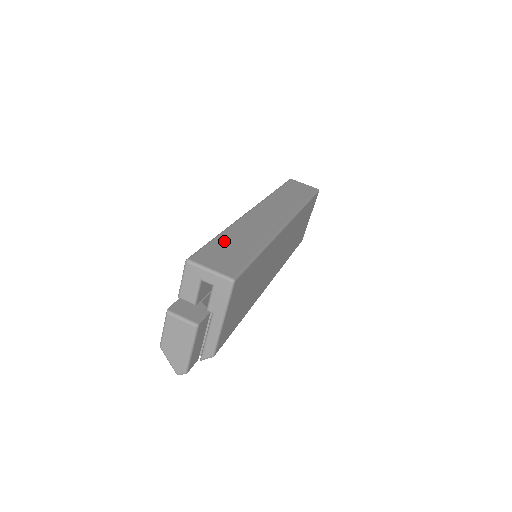
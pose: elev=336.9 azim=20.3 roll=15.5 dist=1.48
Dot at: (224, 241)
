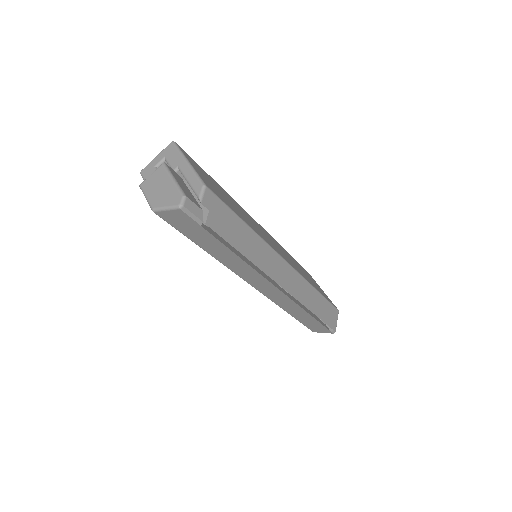
Dot at: occluded
